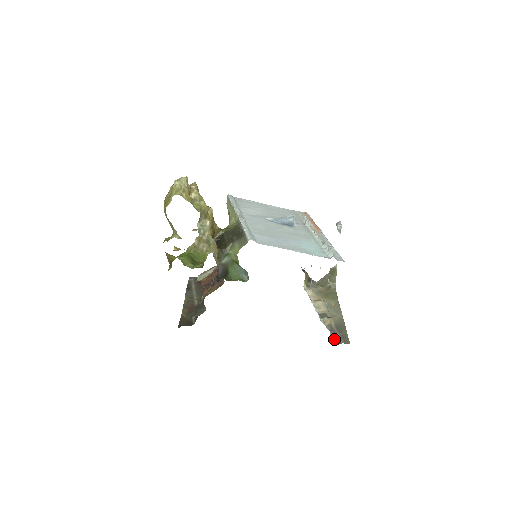
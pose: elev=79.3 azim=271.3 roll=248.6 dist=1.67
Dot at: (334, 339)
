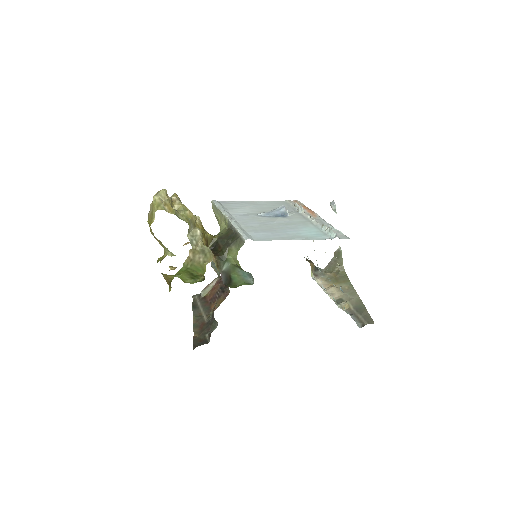
Dot at: (357, 322)
